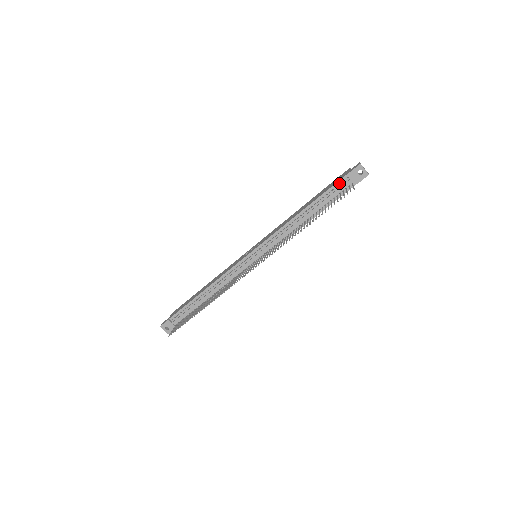
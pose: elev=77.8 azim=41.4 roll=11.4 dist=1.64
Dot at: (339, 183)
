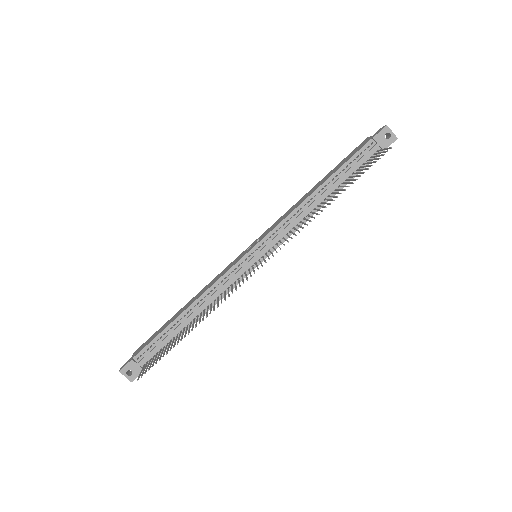
Dot at: (362, 151)
